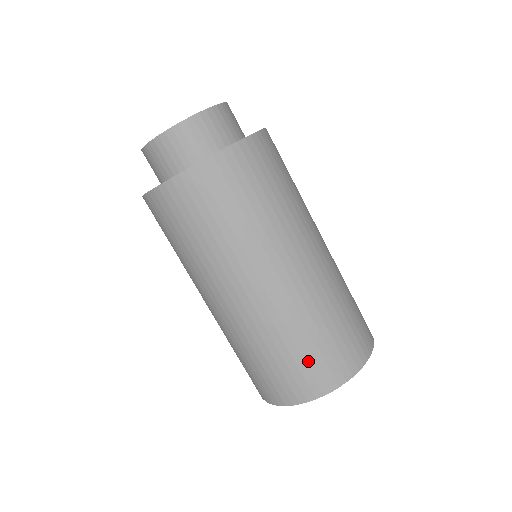
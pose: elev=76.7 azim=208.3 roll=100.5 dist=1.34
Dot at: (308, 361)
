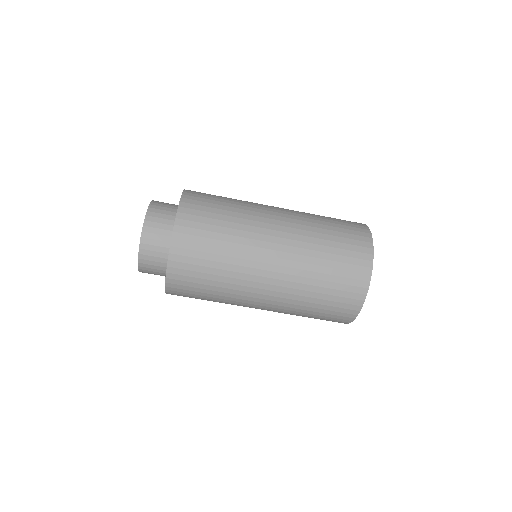
Dot at: (329, 309)
